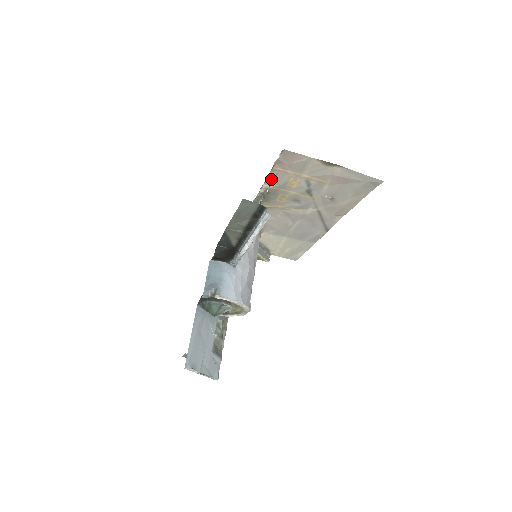
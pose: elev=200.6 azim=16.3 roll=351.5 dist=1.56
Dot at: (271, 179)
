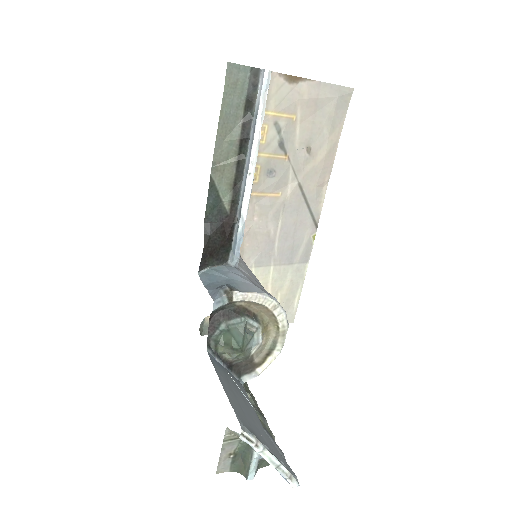
Dot at: occluded
